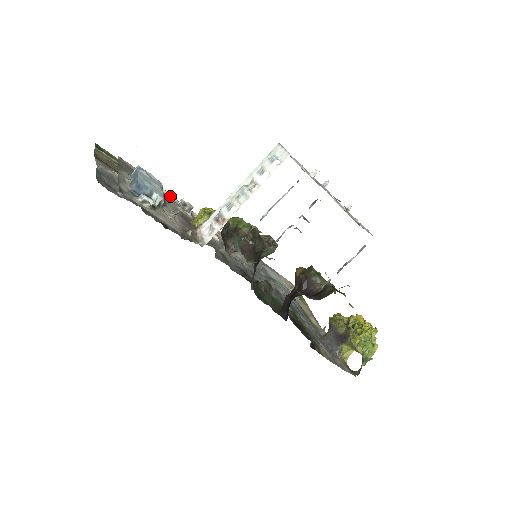
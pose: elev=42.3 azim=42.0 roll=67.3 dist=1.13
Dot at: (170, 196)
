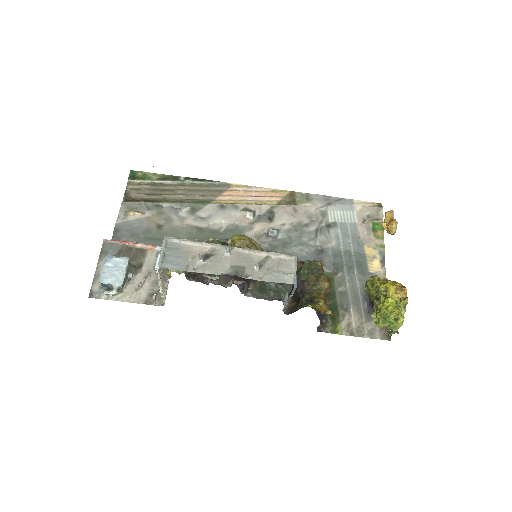
Dot at: (153, 248)
